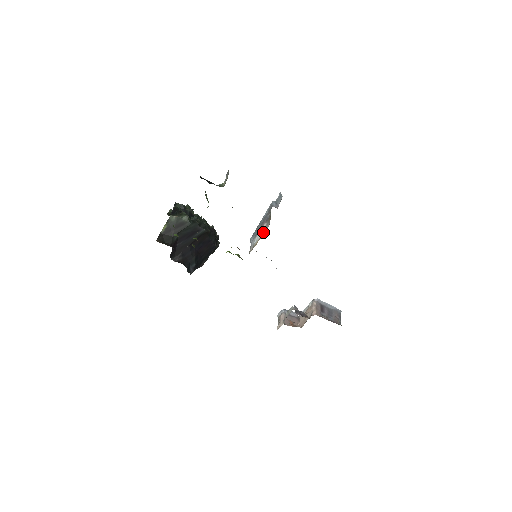
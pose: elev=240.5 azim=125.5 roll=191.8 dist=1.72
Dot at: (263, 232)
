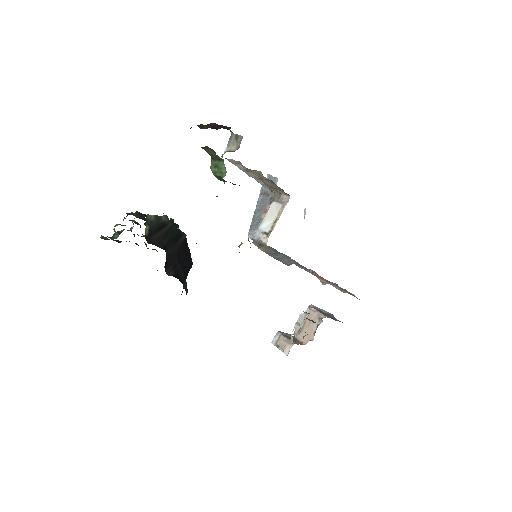
Dot at: (280, 209)
